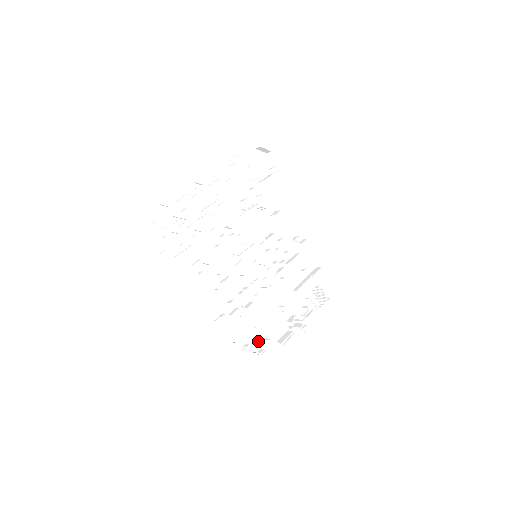
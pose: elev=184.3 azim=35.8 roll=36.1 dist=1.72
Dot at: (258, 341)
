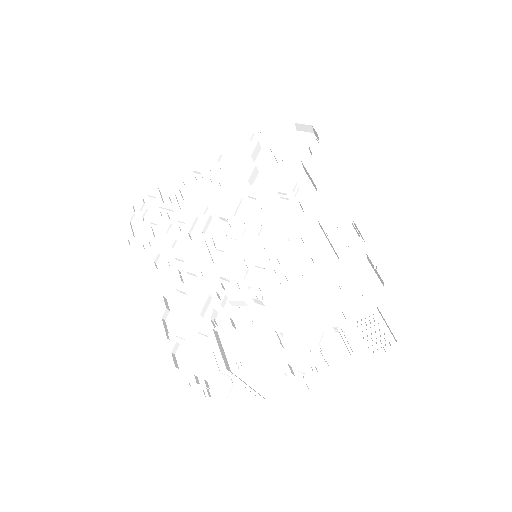
Dot at: (230, 384)
